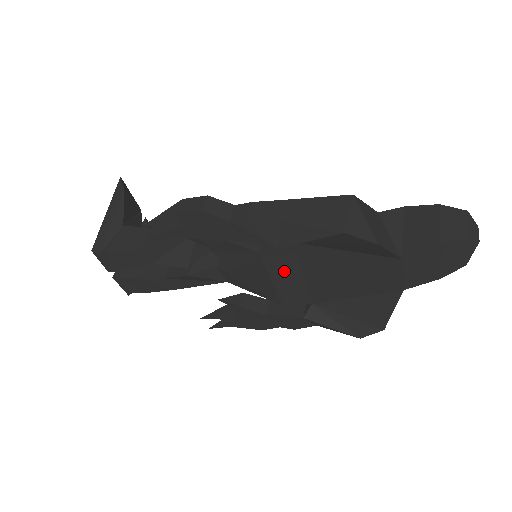
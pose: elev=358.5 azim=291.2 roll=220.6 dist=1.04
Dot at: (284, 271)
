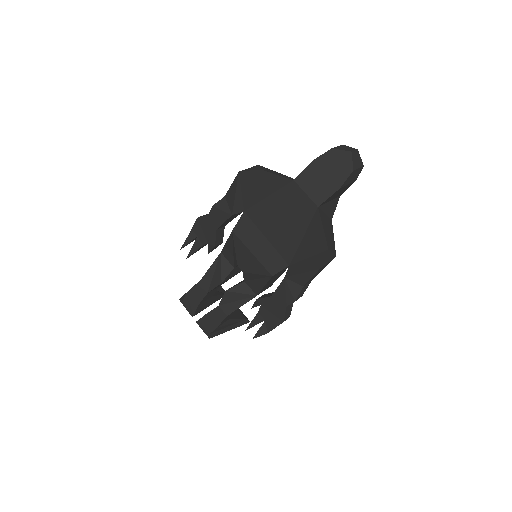
Dot at: (253, 240)
